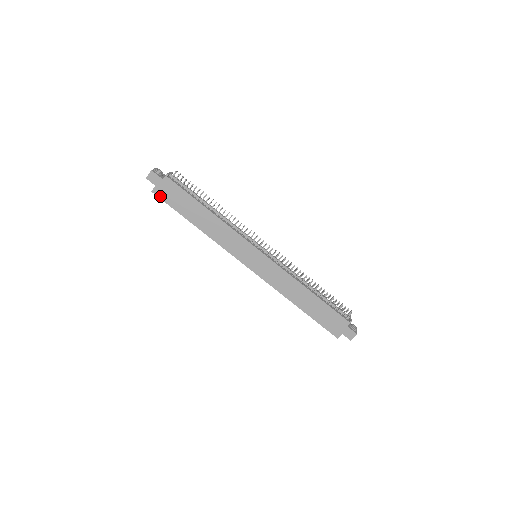
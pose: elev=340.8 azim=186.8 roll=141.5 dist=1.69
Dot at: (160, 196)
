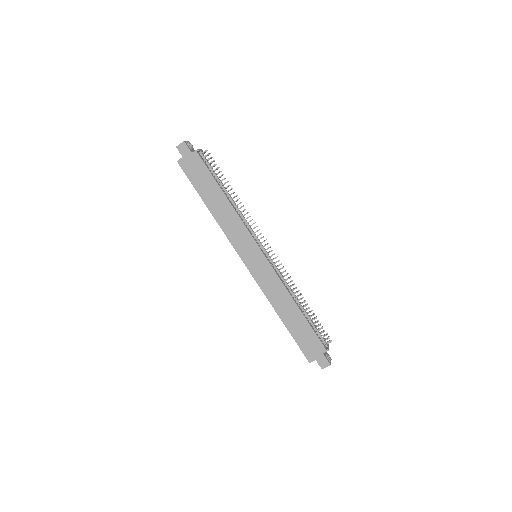
Dot at: (184, 168)
